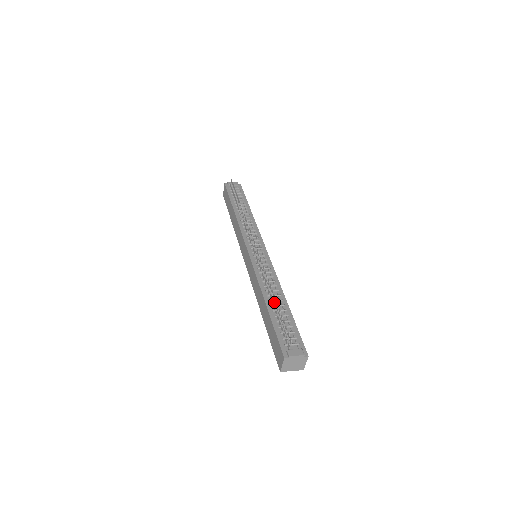
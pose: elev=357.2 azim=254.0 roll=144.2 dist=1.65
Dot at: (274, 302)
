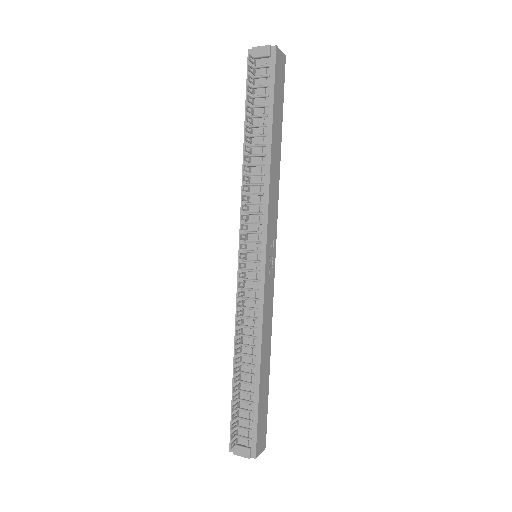
Dot at: (243, 366)
